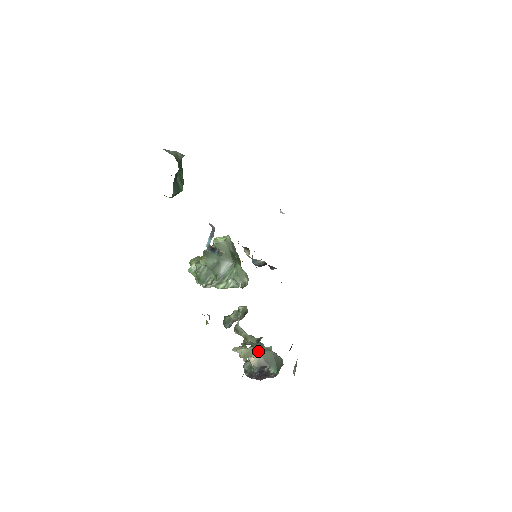
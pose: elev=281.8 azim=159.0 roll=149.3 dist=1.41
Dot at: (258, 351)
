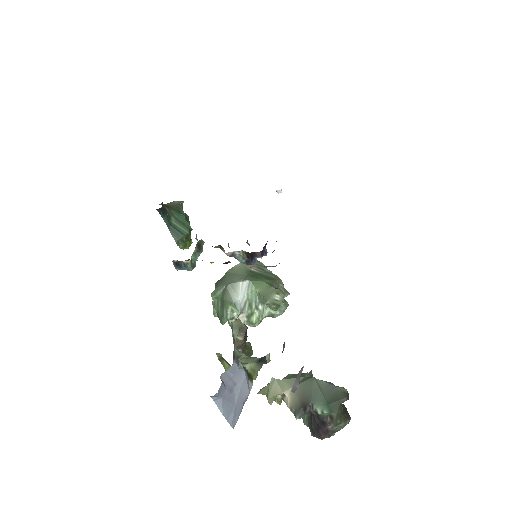
Dot at: (291, 384)
